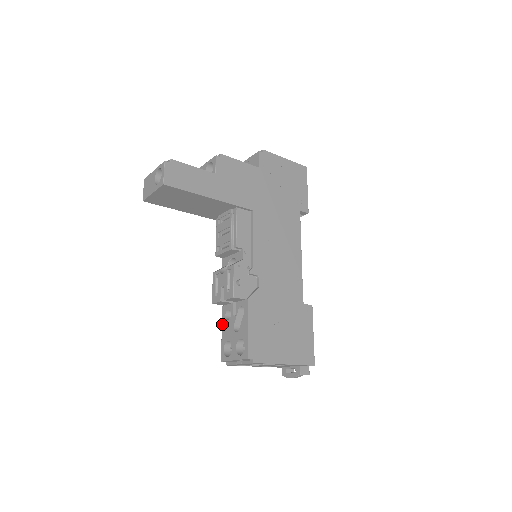
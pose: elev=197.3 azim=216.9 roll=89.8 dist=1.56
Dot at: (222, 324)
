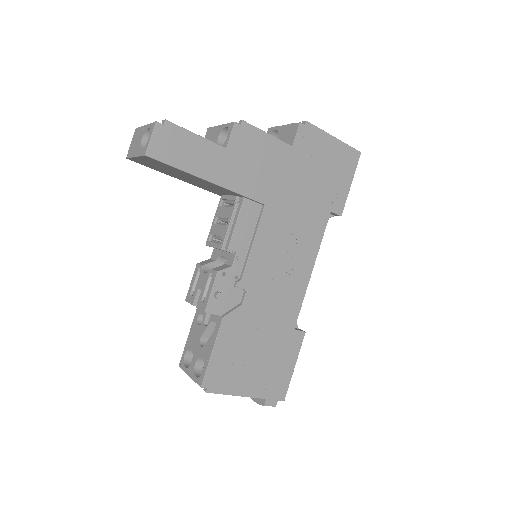
Dot at: (192, 325)
